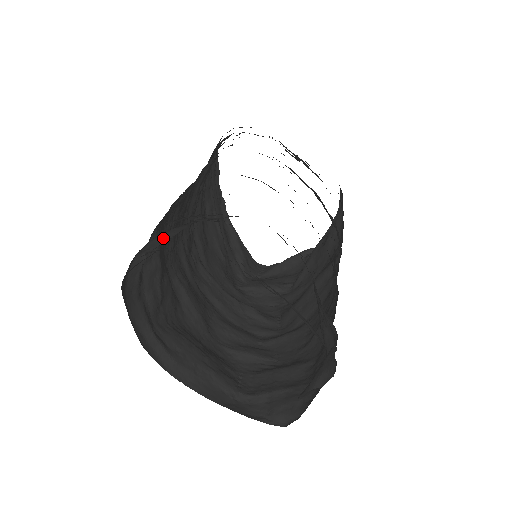
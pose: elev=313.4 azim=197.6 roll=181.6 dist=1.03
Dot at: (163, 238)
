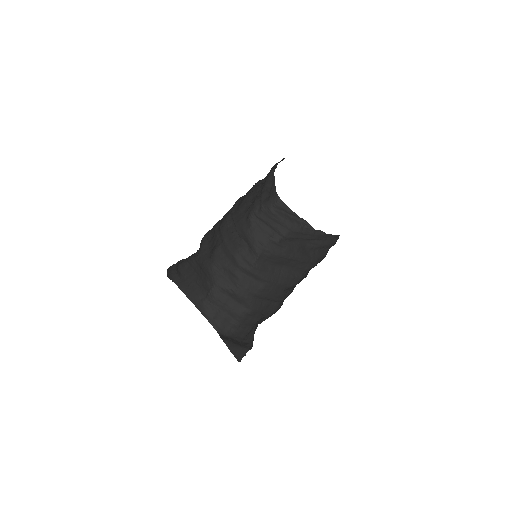
Dot at: occluded
